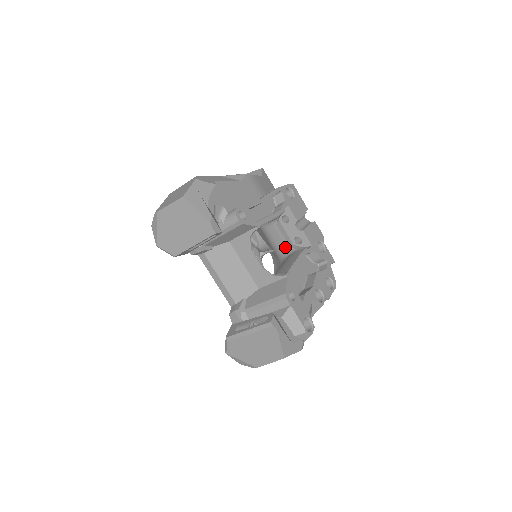
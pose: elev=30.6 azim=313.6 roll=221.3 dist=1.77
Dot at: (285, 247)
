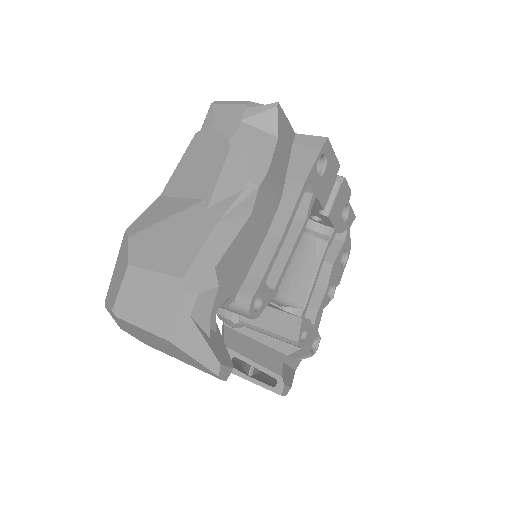
Dot at: occluded
